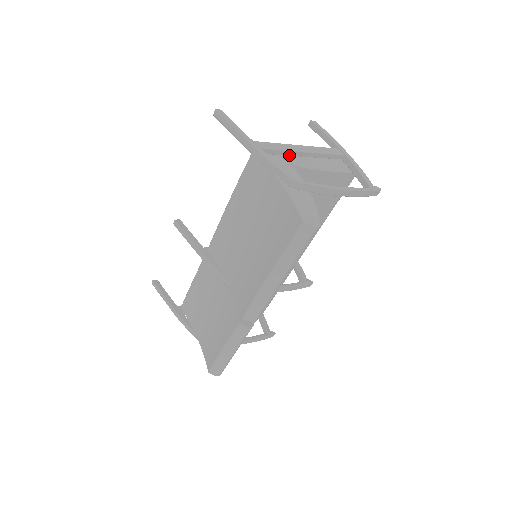
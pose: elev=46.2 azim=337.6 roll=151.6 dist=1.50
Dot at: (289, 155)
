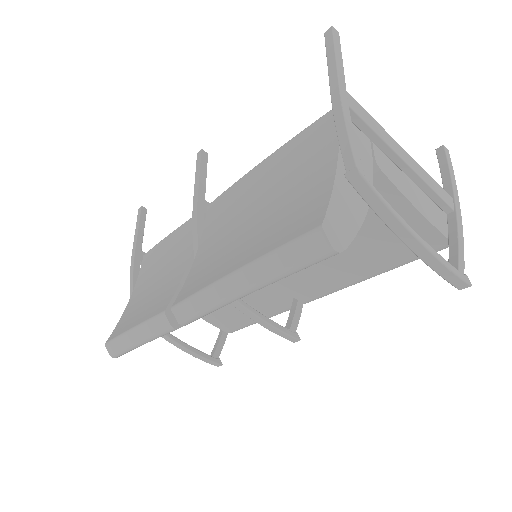
Dot at: (381, 149)
